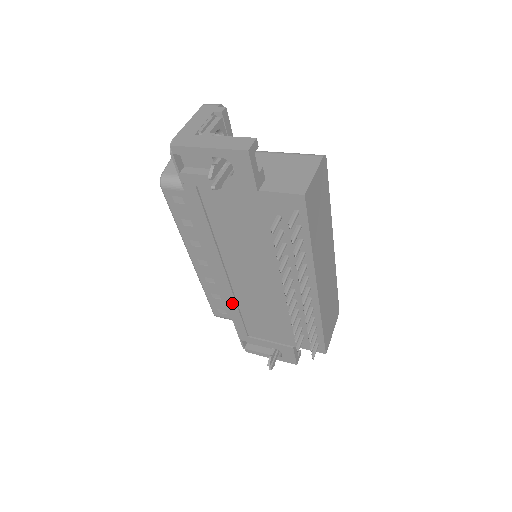
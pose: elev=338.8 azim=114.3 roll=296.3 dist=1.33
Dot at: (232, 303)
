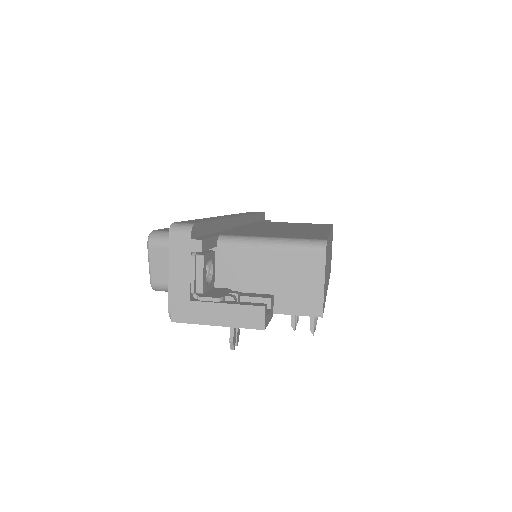
Dot at: occluded
